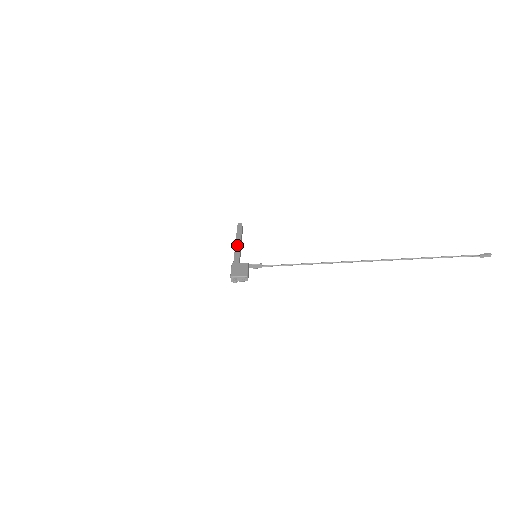
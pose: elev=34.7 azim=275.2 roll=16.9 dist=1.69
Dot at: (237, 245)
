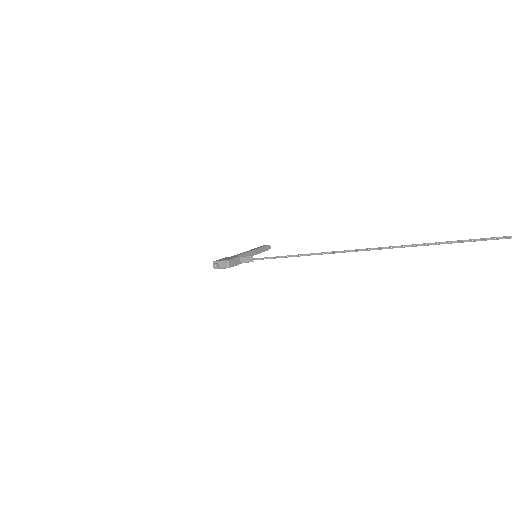
Dot at: (246, 251)
